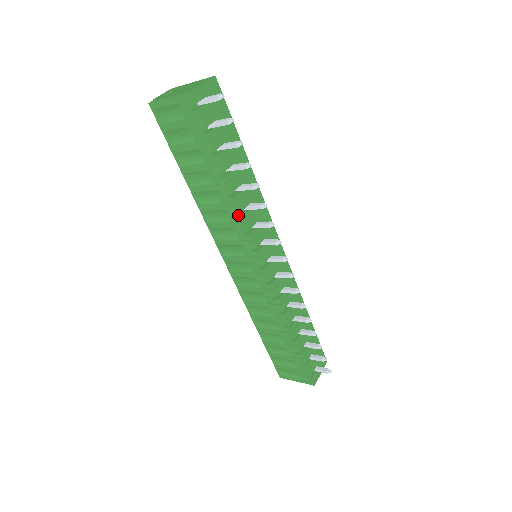
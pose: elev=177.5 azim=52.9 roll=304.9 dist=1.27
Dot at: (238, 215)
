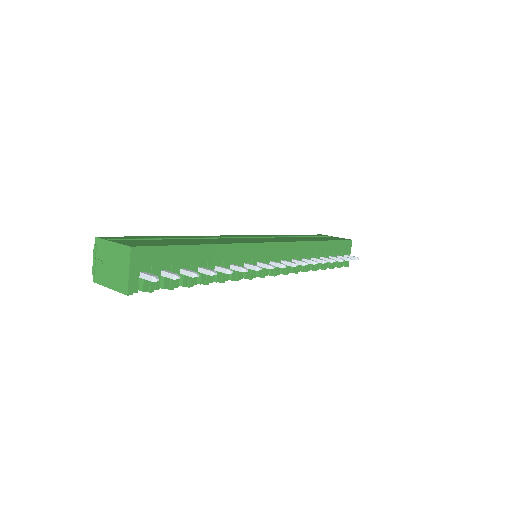
Dot at: occluded
